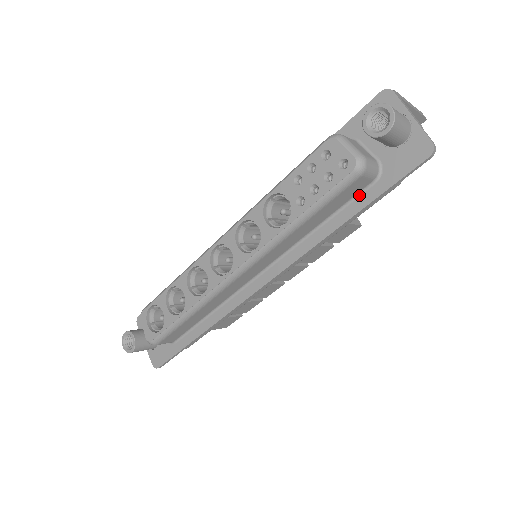
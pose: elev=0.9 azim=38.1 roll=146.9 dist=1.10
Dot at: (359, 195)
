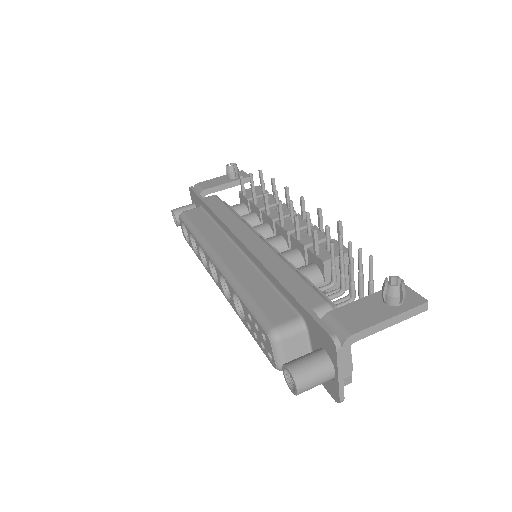
Dot at: occluded
